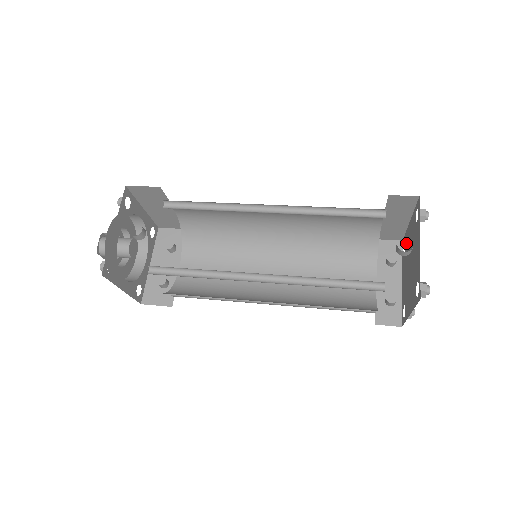
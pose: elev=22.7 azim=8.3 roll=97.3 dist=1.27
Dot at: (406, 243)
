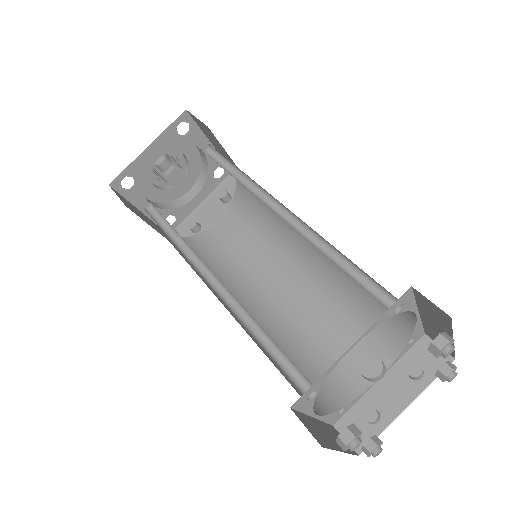
Dot at: occluded
